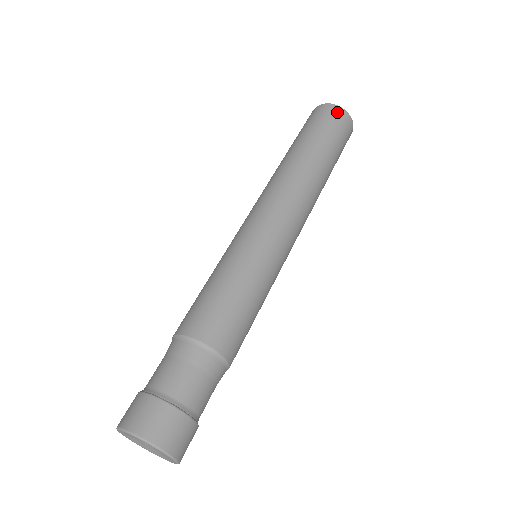
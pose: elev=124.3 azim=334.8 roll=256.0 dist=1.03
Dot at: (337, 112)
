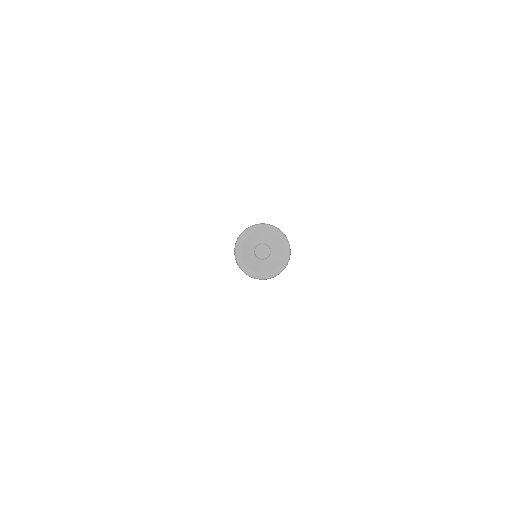
Dot at: occluded
